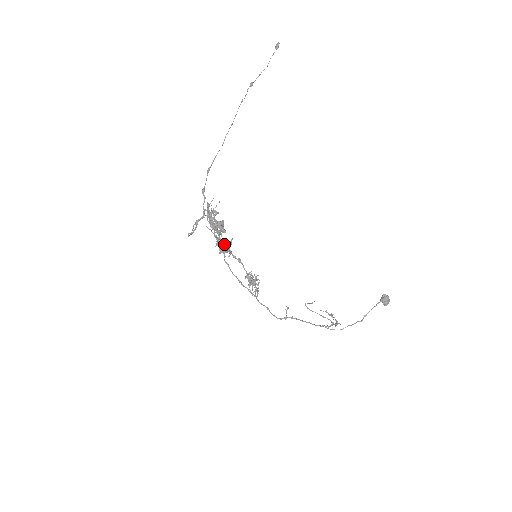
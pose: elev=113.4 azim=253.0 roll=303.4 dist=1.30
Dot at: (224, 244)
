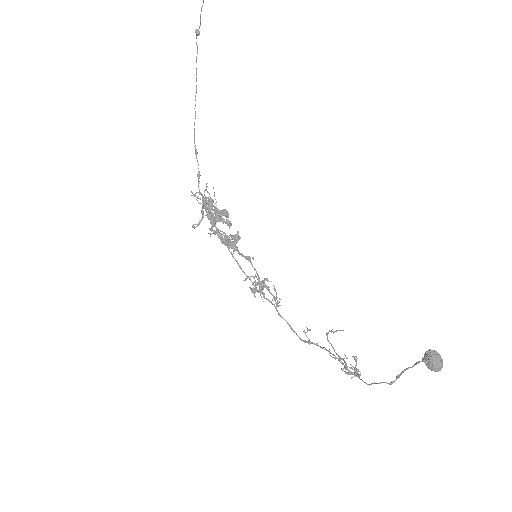
Dot at: occluded
